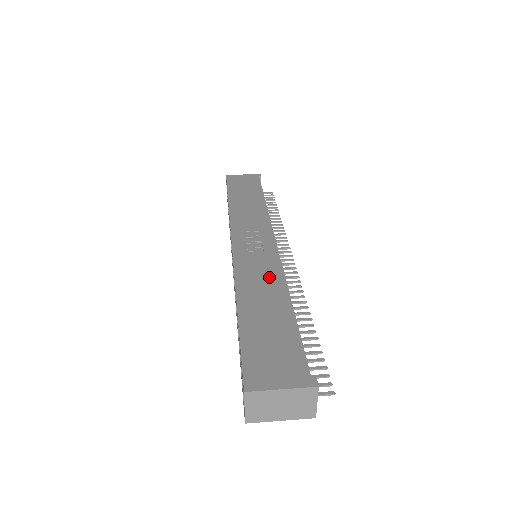
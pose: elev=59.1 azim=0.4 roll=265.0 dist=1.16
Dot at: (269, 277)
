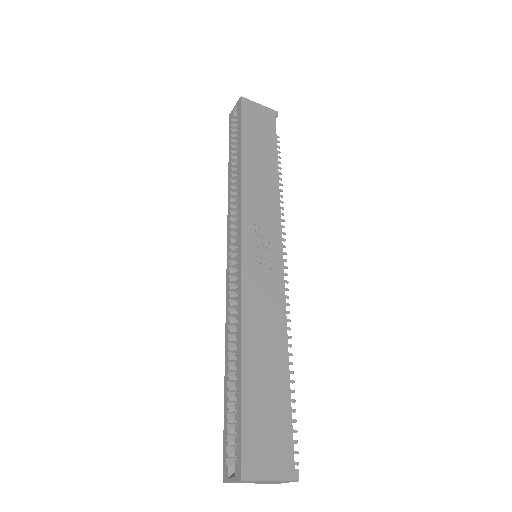
Dot at: (272, 314)
